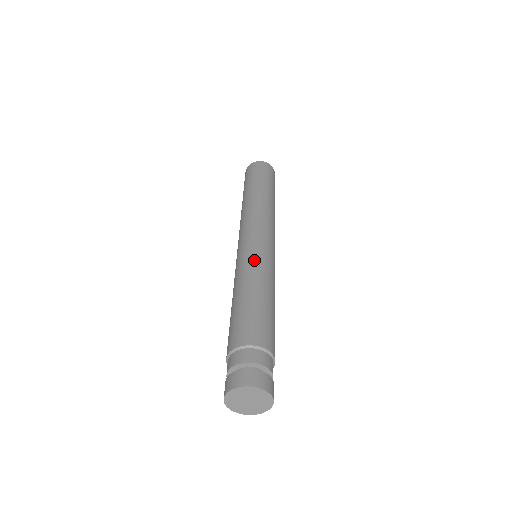
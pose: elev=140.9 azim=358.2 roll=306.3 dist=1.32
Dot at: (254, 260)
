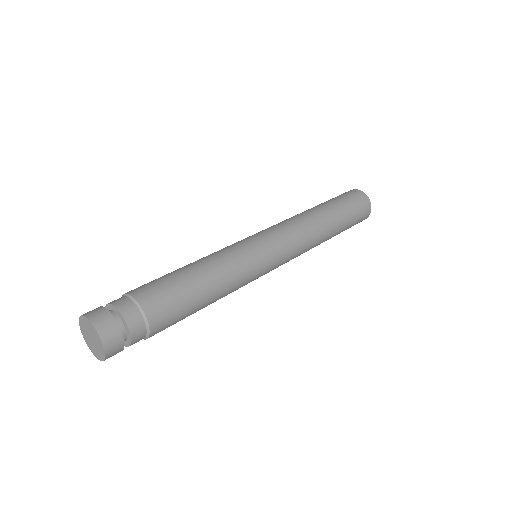
Dot at: (238, 253)
